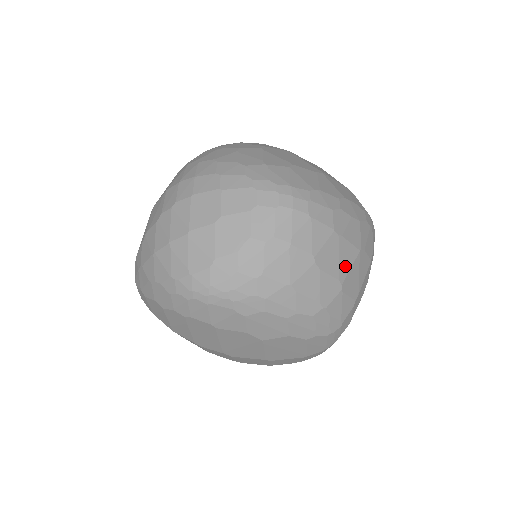
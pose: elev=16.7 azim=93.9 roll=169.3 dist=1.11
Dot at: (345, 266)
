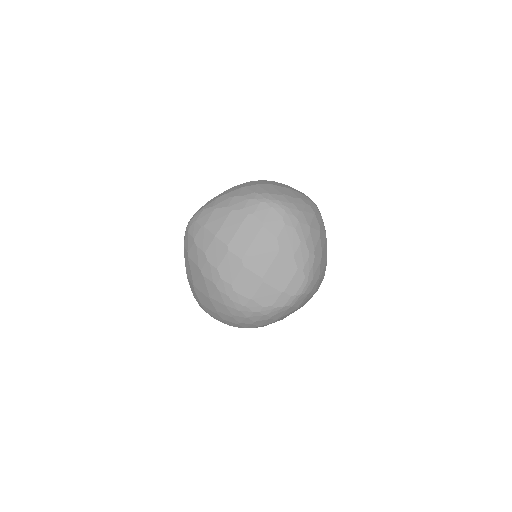
Dot at: (324, 252)
